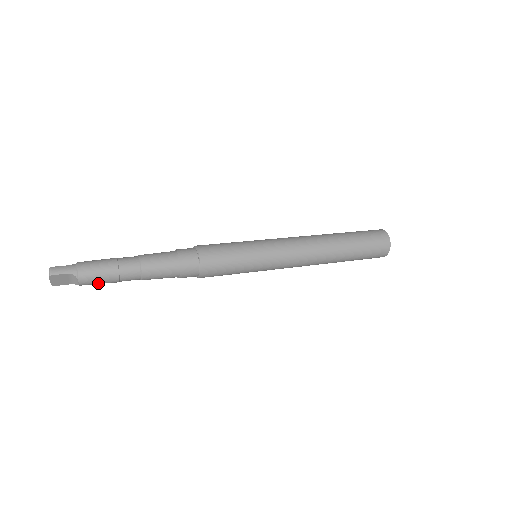
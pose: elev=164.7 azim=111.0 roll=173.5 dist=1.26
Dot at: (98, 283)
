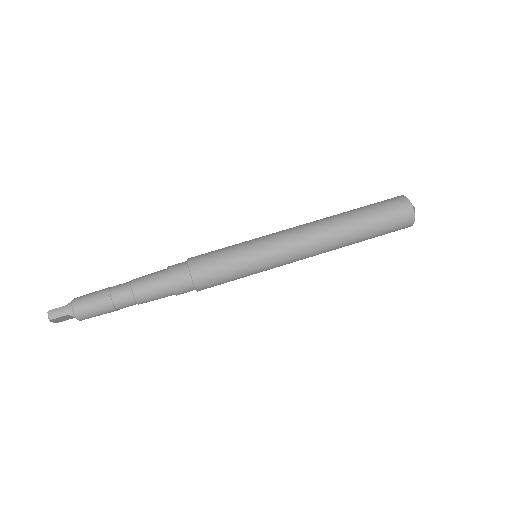
Dot at: occluded
